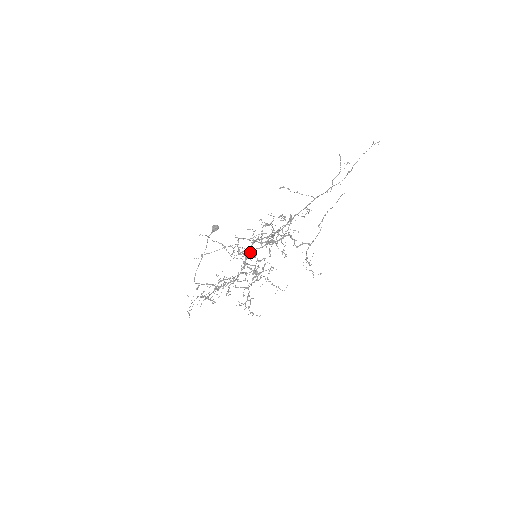
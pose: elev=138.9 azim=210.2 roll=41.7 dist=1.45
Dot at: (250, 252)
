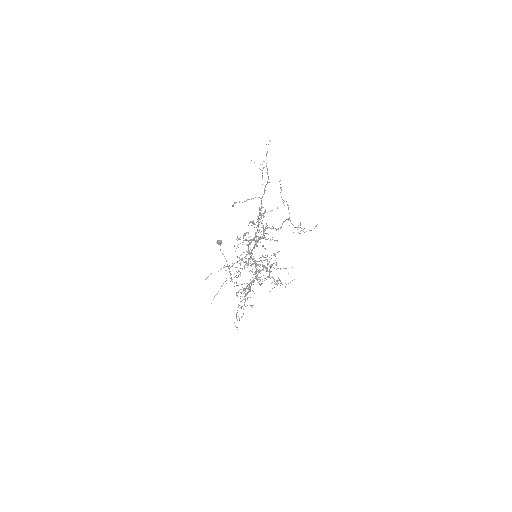
Dot at: (250, 256)
